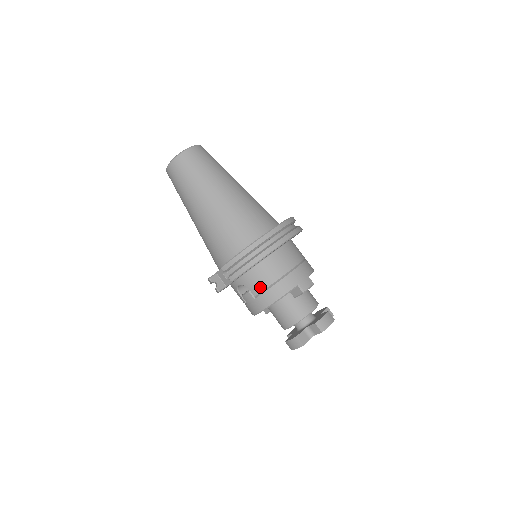
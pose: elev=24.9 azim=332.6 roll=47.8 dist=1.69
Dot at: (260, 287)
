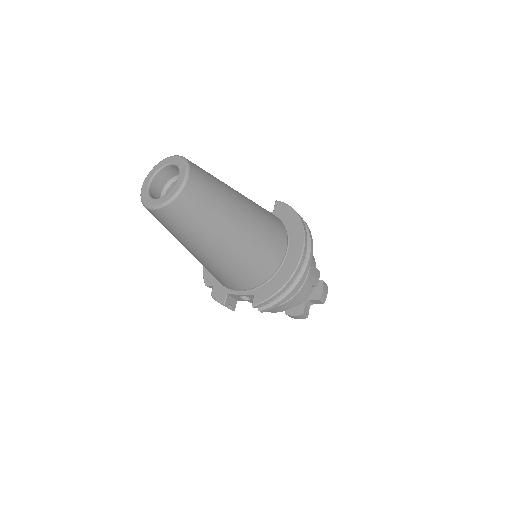
Dot at: occluded
